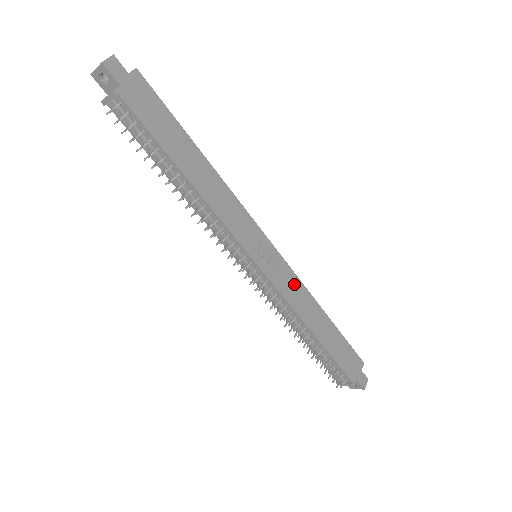
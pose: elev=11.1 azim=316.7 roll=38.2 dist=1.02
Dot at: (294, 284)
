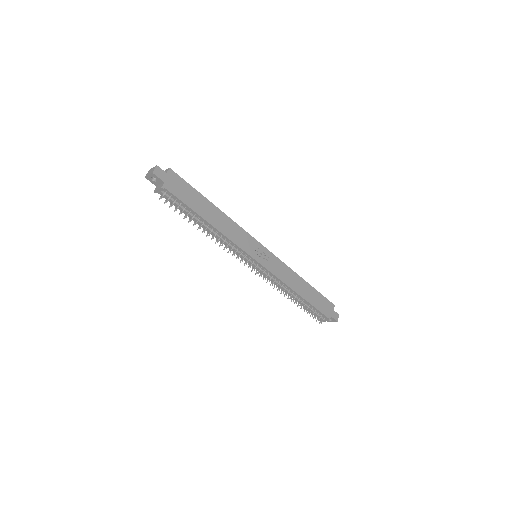
Dot at: (282, 267)
